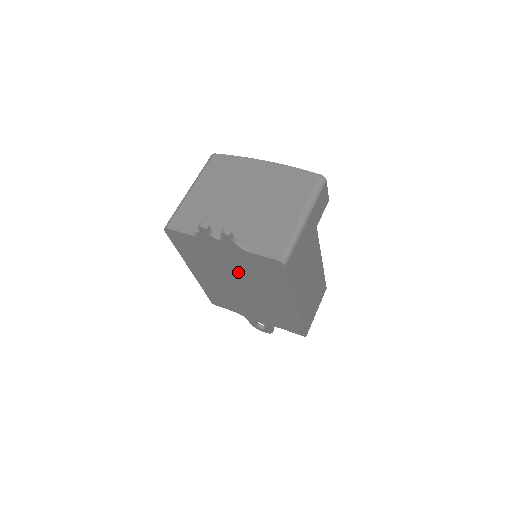
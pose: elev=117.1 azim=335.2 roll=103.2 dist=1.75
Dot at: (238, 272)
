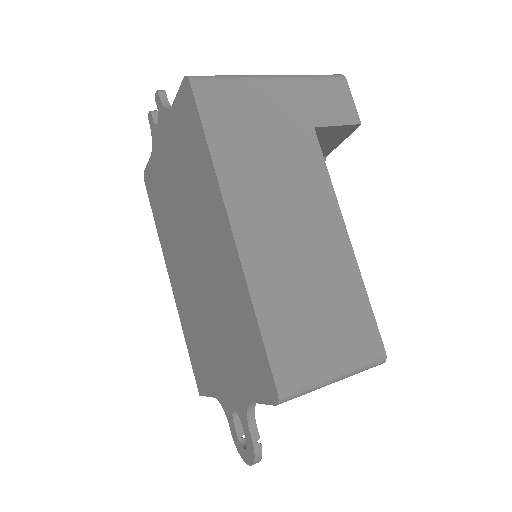
Dot at: (182, 202)
